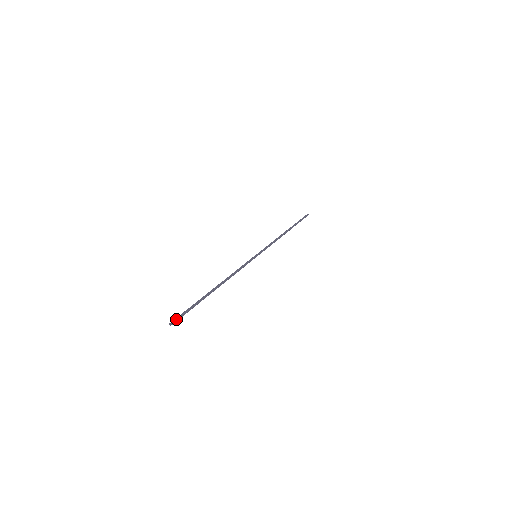
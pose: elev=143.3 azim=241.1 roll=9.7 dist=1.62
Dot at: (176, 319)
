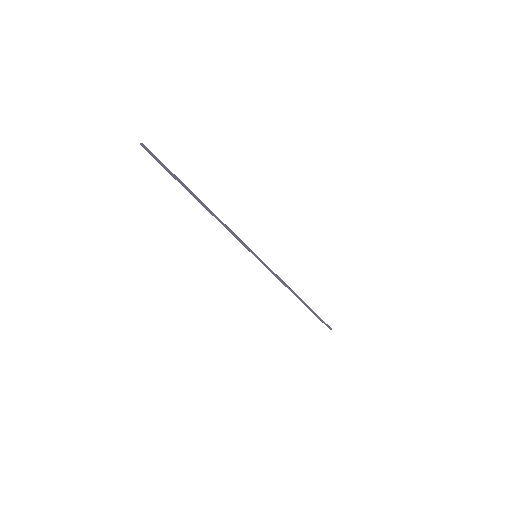
Dot at: (149, 150)
